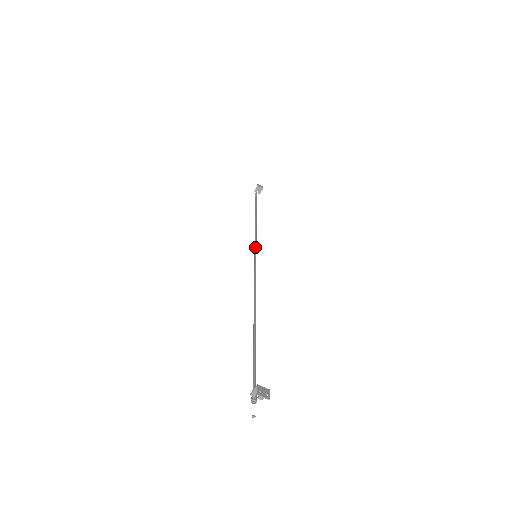
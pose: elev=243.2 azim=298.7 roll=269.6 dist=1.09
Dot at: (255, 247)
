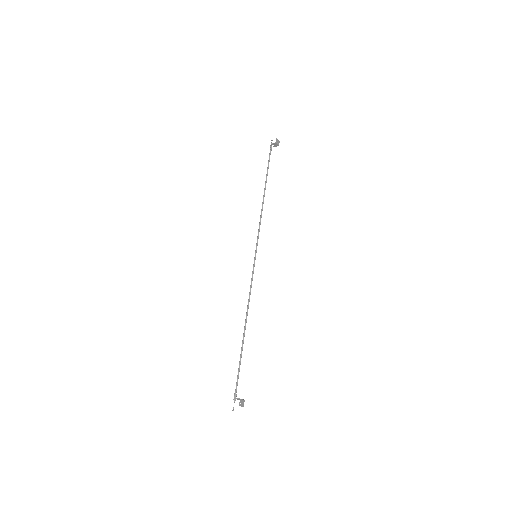
Dot at: (257, 243)
